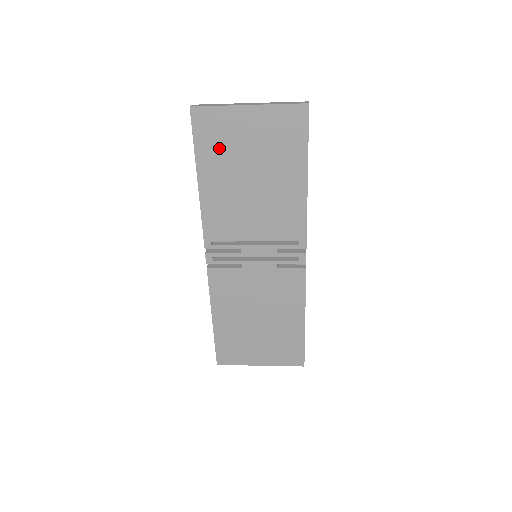
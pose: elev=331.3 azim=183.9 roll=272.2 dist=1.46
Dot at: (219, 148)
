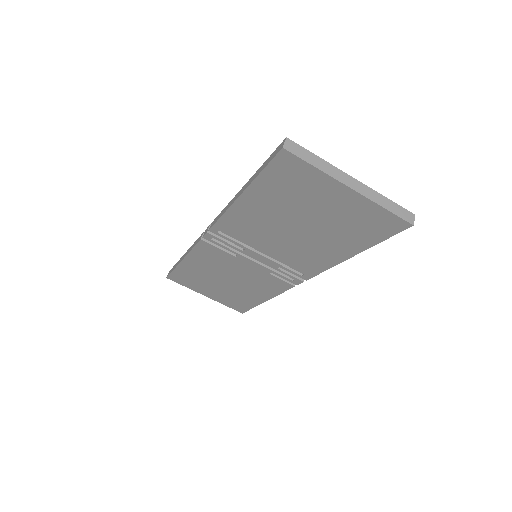
Dot at: (286, 192)
